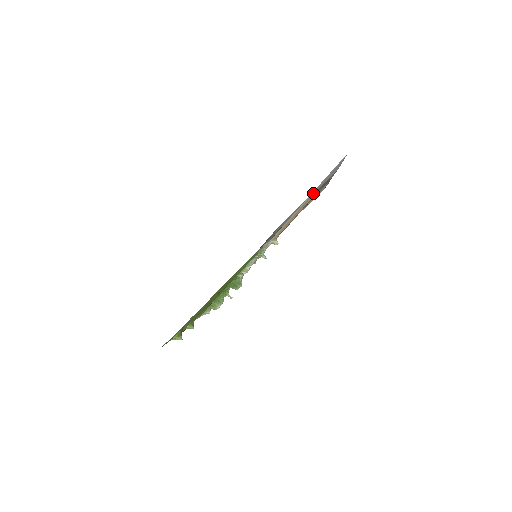
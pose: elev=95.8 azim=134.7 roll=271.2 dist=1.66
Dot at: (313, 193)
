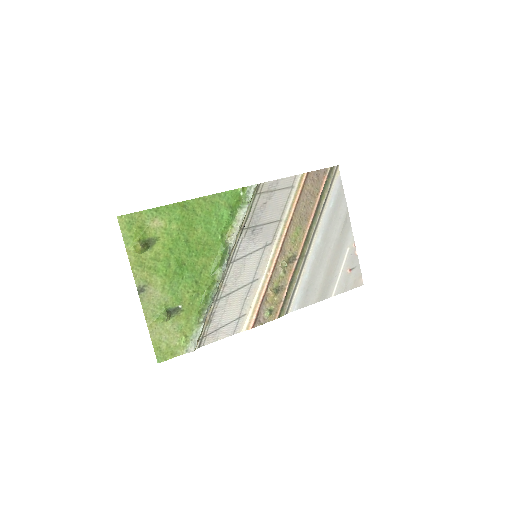
Dot at: (302, 175)
